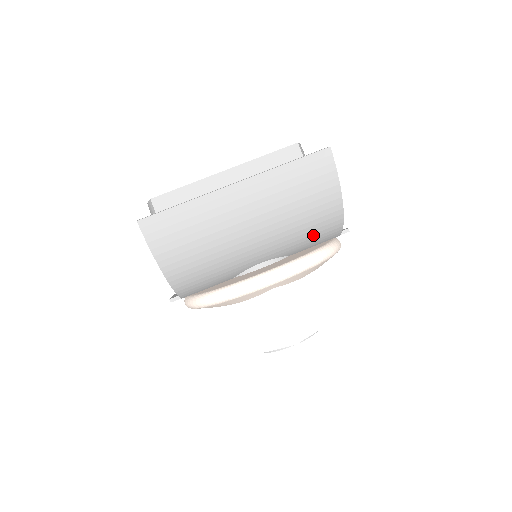
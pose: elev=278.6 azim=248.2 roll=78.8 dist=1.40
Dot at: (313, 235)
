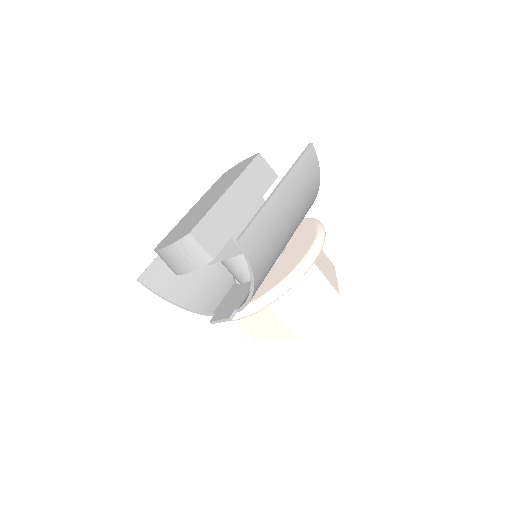
Dot at: occluded
